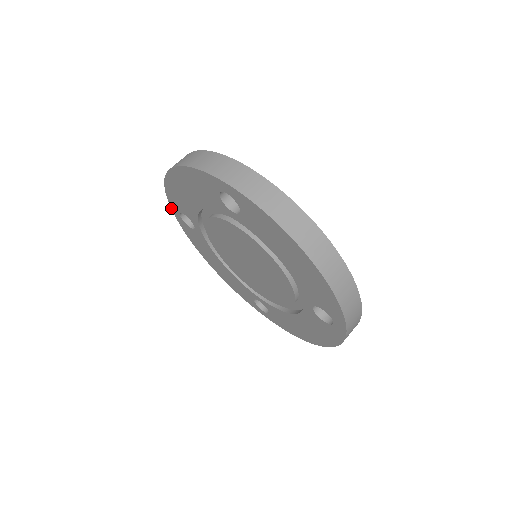
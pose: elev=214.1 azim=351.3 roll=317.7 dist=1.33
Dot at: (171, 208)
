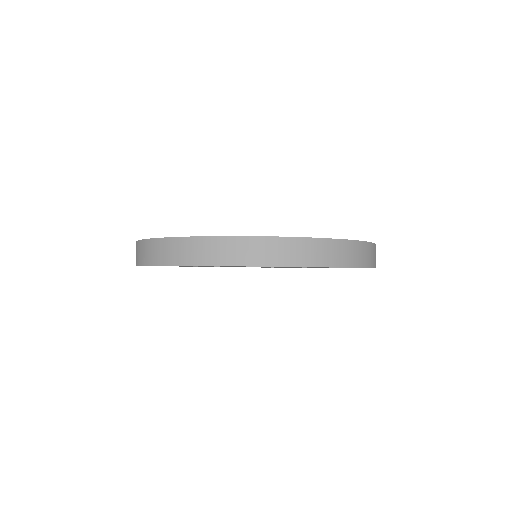
Dot at: occluded
